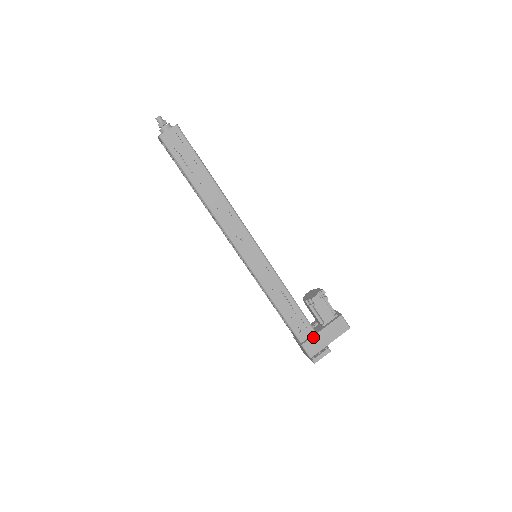
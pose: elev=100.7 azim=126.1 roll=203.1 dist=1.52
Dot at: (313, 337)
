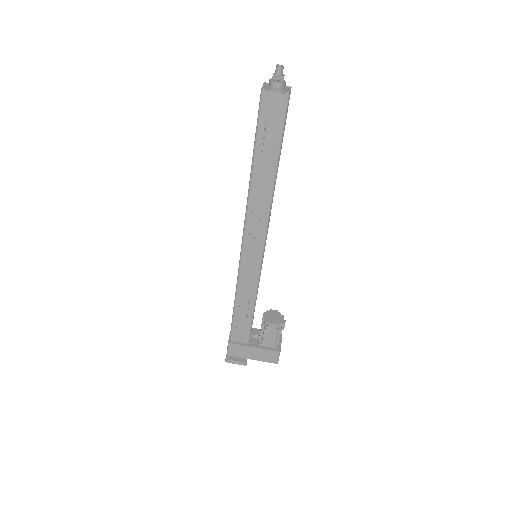
Dot at: (243, 346)
